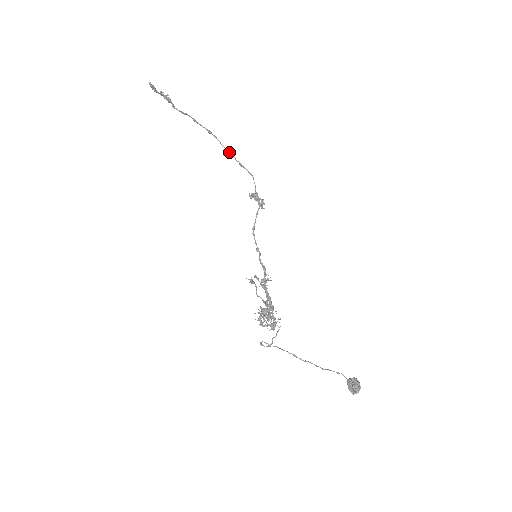
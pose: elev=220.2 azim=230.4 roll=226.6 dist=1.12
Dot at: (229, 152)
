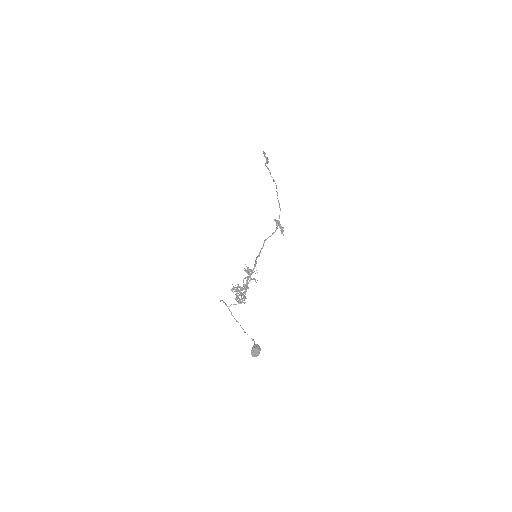
Dot at: (277, 193)
